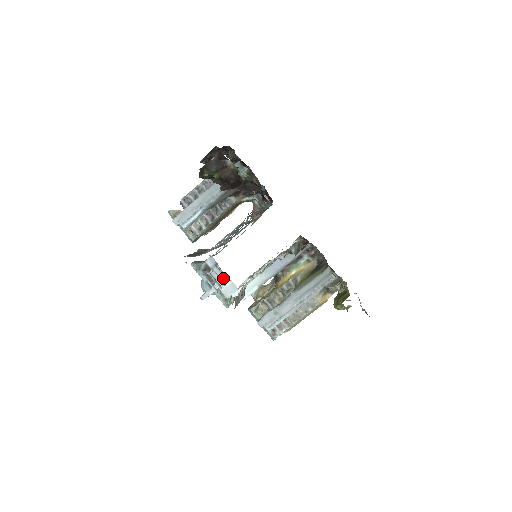
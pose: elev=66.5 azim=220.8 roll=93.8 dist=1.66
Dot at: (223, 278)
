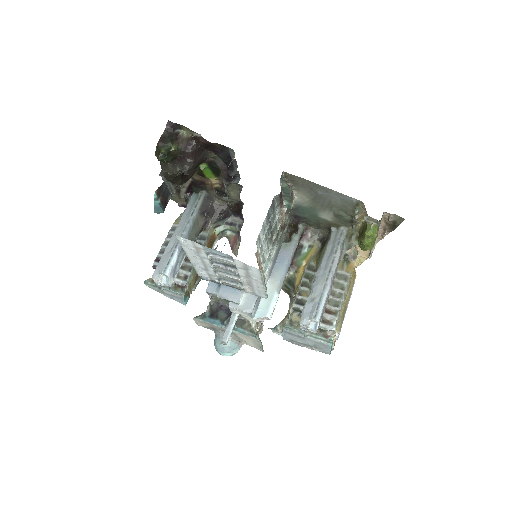
Dot at: (234, 293)
